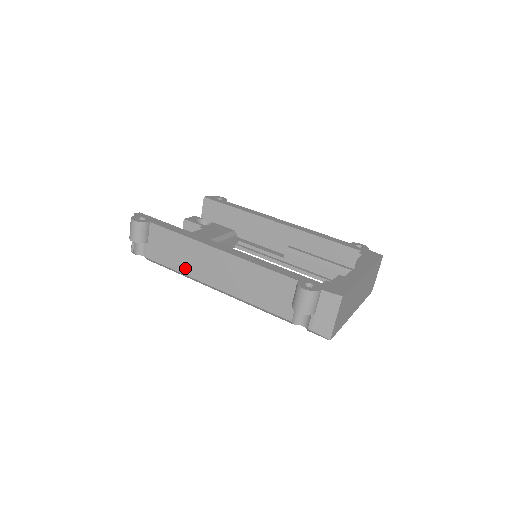
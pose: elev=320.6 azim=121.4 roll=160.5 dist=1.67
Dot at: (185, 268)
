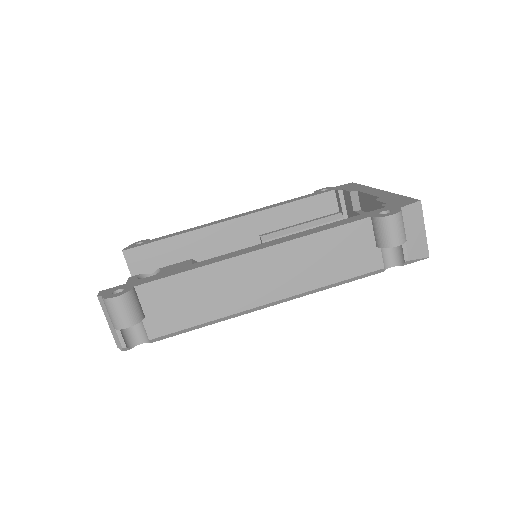
Dot at: (220, 309)
